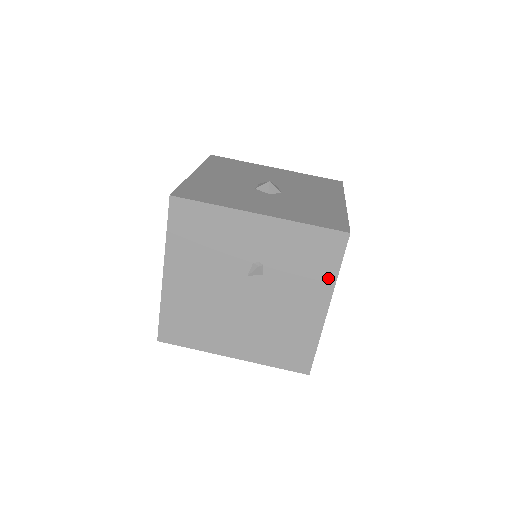
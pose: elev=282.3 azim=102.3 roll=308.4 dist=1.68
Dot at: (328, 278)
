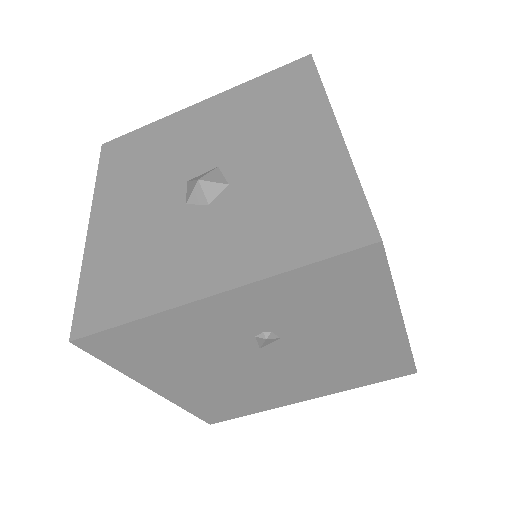
Dot at: (381, 299)
